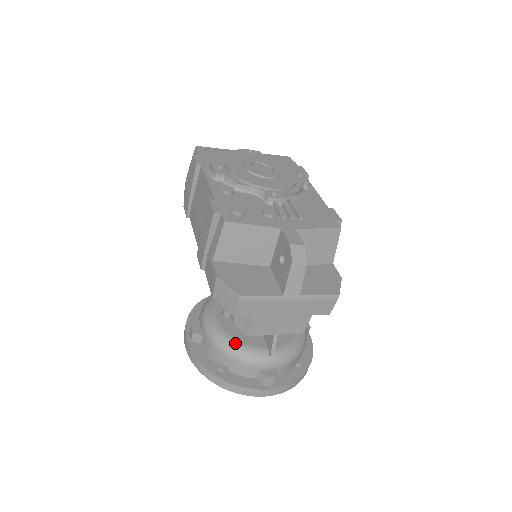
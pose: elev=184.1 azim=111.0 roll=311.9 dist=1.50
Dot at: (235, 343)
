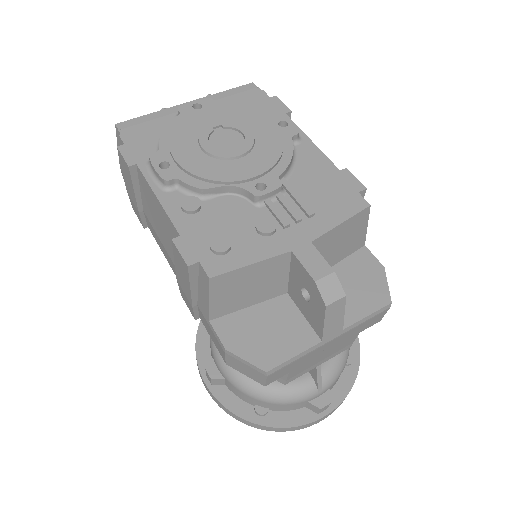
Dot at: (269, 385)
